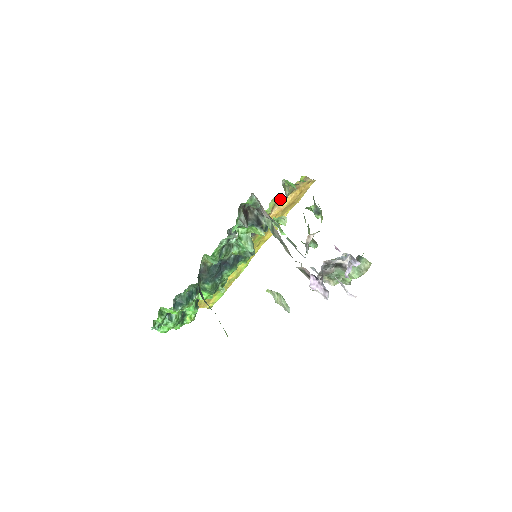
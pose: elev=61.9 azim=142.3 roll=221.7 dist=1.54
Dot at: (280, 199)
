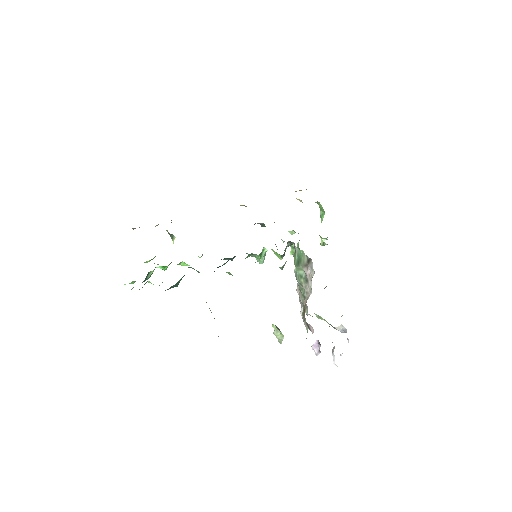
Dot at: occluded
